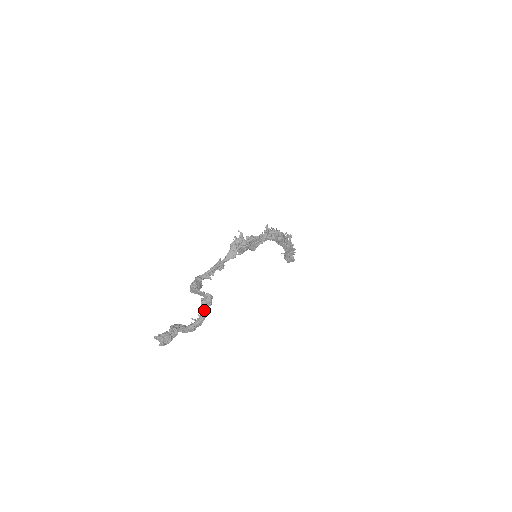
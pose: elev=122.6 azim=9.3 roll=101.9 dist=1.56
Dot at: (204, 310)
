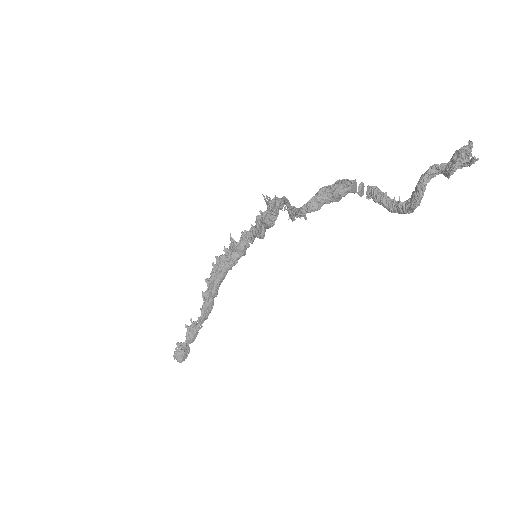
Dot at: (388, 198)
